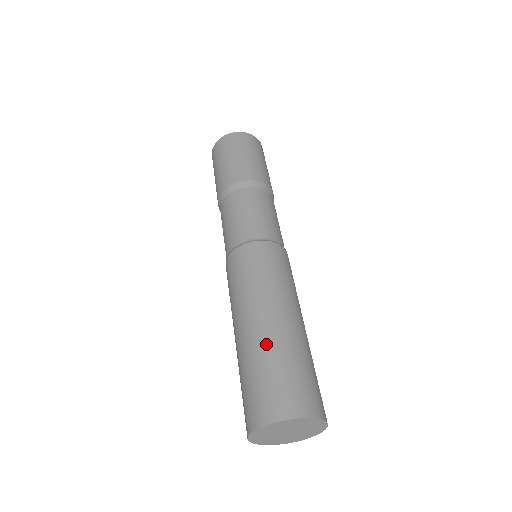
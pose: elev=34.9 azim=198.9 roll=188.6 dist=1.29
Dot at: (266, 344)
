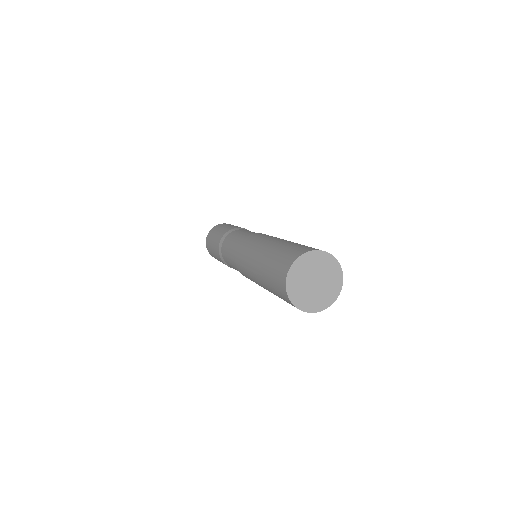
Dot at: (293, 242)
